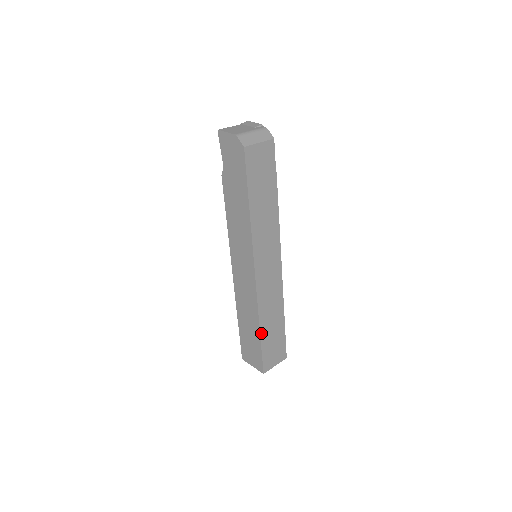
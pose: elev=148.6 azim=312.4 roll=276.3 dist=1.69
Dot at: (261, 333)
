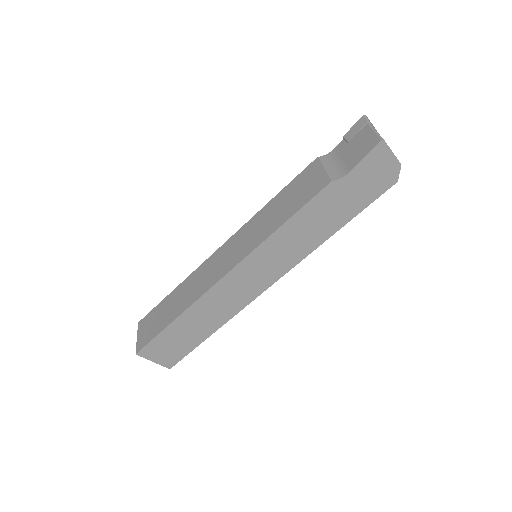
Dot at: (209, 335)
